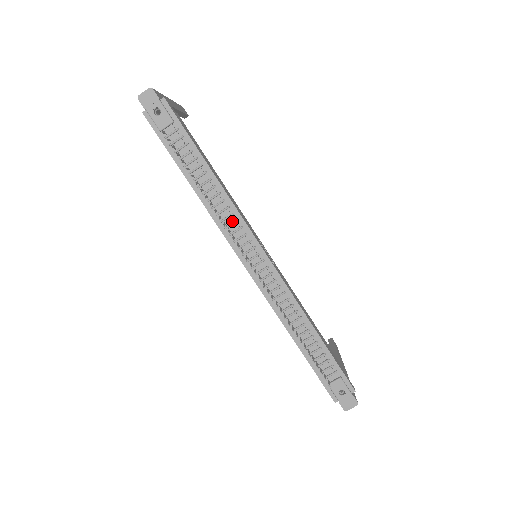
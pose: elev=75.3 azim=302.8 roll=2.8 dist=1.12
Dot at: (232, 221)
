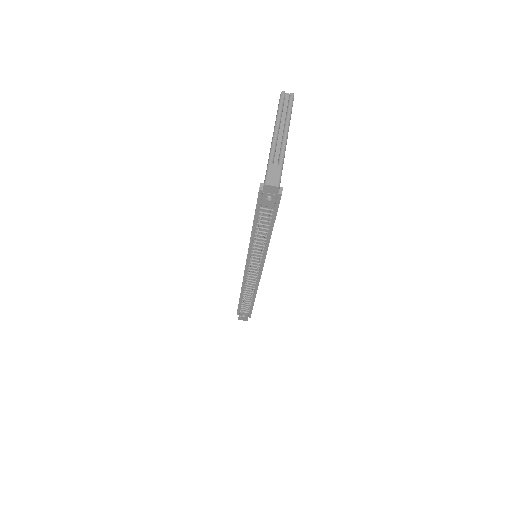
Dot at: (259, 253)
